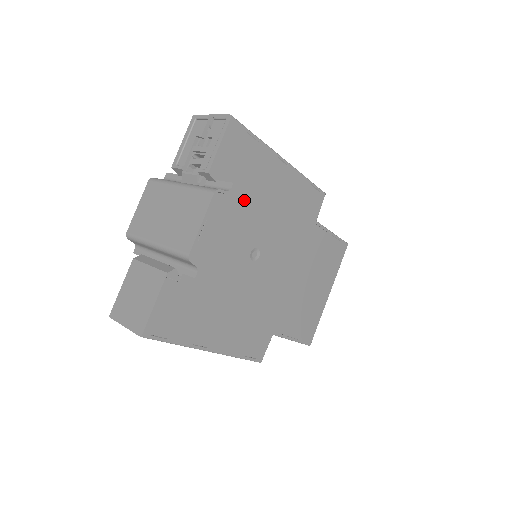
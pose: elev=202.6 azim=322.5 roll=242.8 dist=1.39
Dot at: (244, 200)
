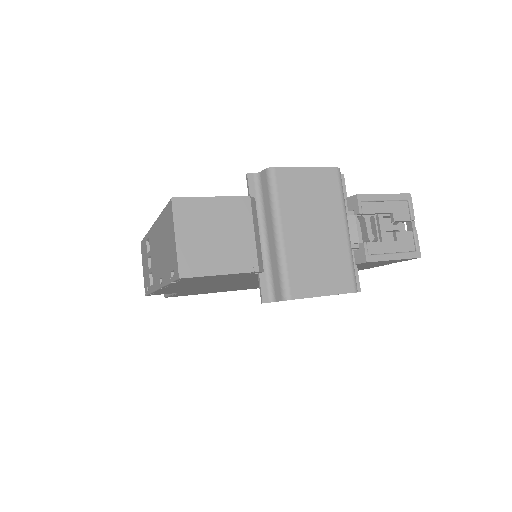
Dot at: occluded
